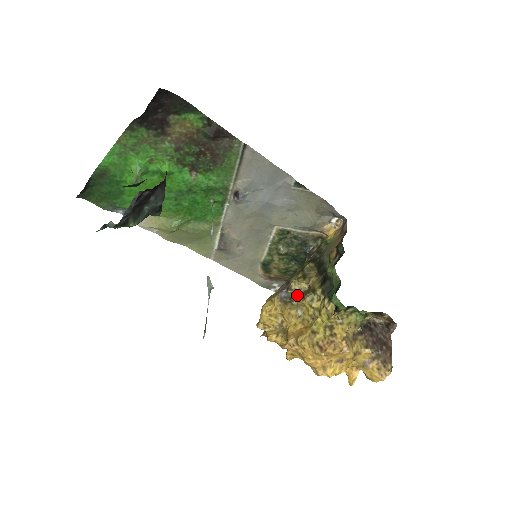
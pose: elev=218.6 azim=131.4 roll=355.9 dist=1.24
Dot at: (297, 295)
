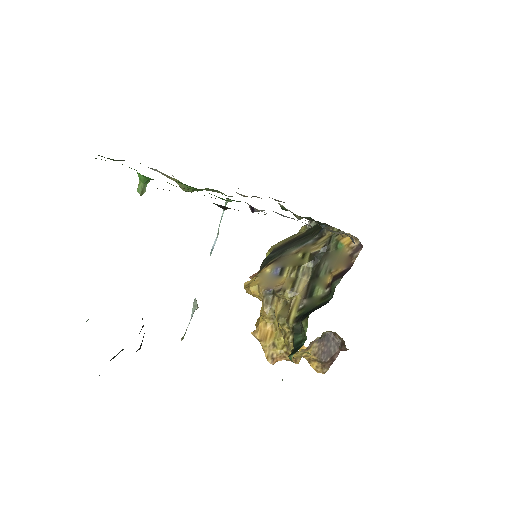
Dot at: (278, 302)
